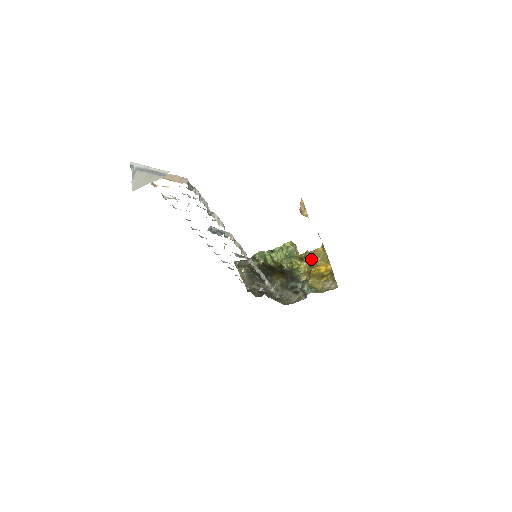
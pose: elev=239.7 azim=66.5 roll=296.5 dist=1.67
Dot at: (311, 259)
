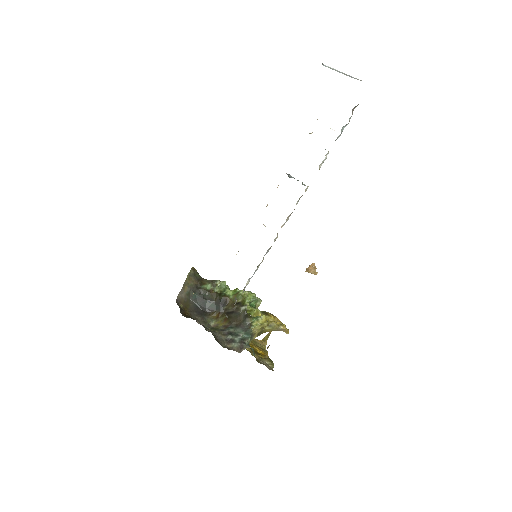
Dot at: (276, 319)
